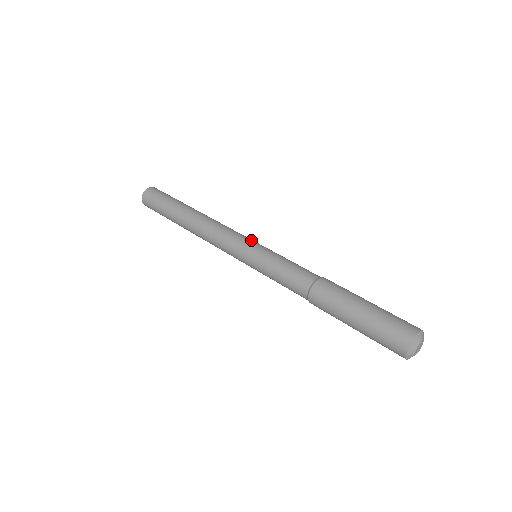
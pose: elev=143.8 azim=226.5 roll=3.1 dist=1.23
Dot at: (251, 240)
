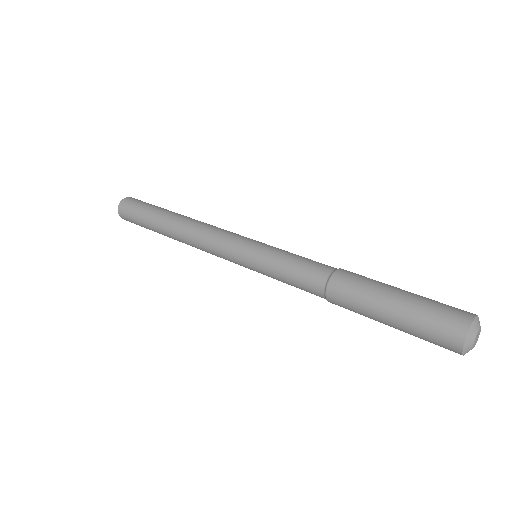
Dot at: (241, 242)
